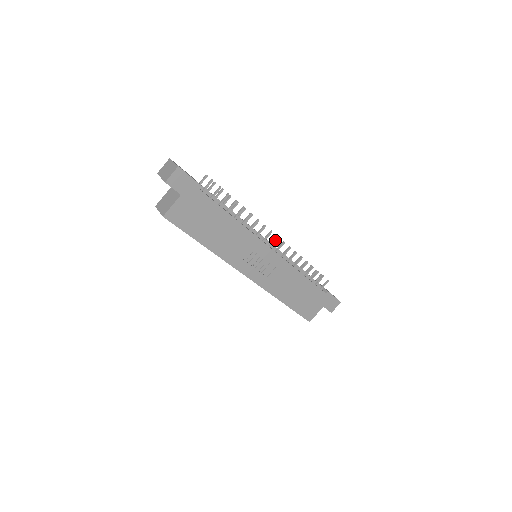
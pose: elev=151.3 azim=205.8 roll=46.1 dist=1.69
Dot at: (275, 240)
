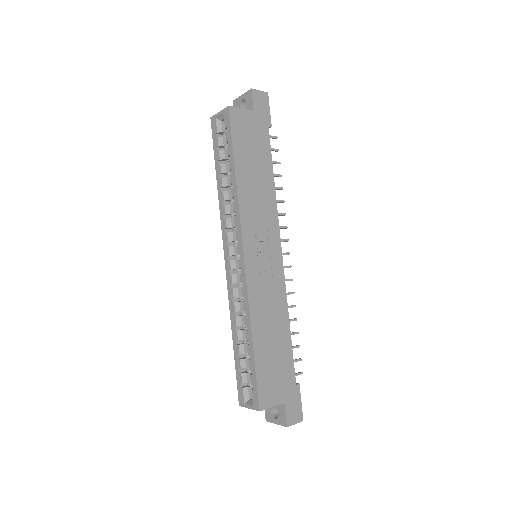
Dot at: (286, 253)
